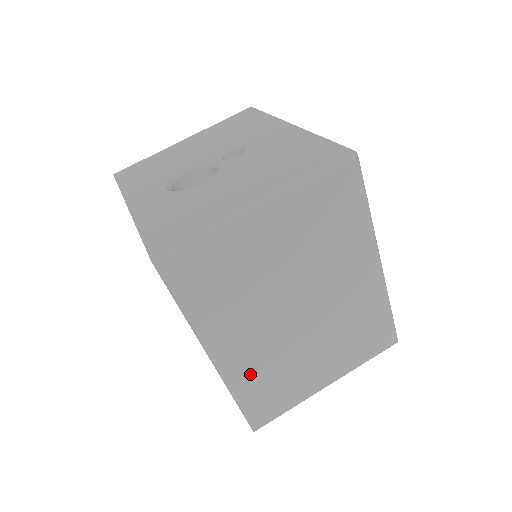
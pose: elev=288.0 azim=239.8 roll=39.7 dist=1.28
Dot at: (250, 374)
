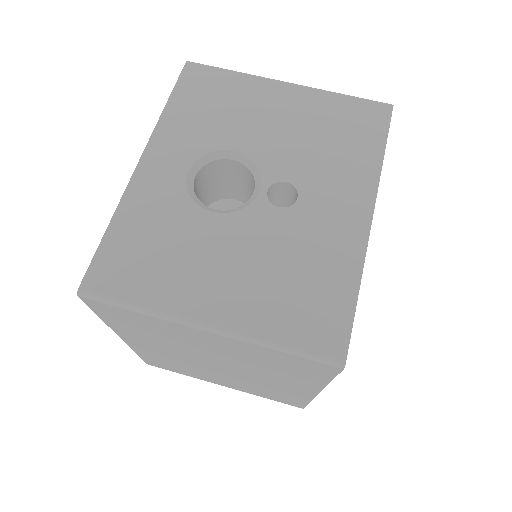
Dot at: (155, 355)
